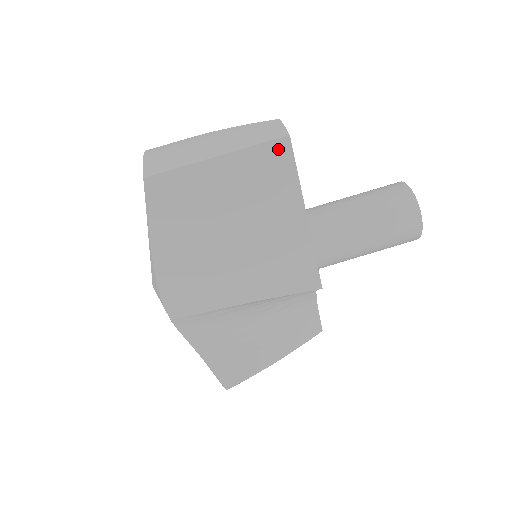
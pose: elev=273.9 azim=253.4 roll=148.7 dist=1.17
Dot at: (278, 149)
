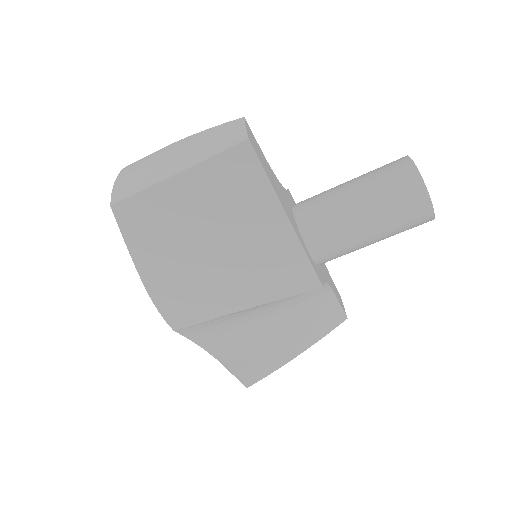
Dot at: (239, 155)
